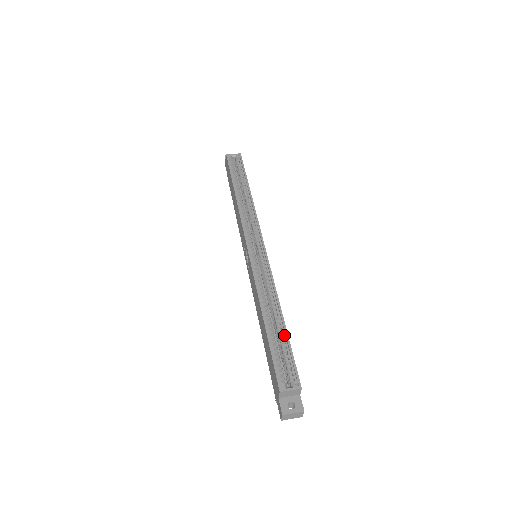
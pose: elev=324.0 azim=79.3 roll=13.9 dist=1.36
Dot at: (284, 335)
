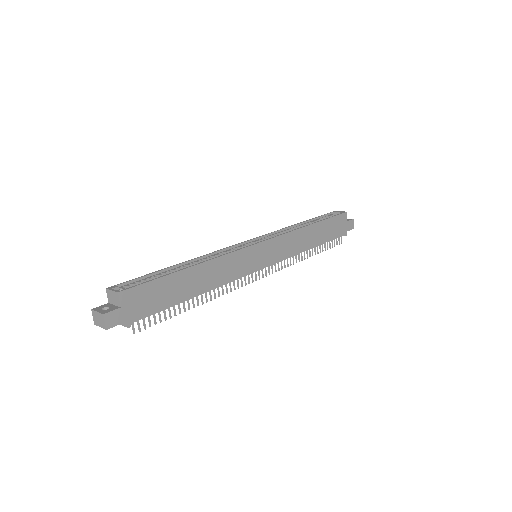
Dot at: (172, 274)
